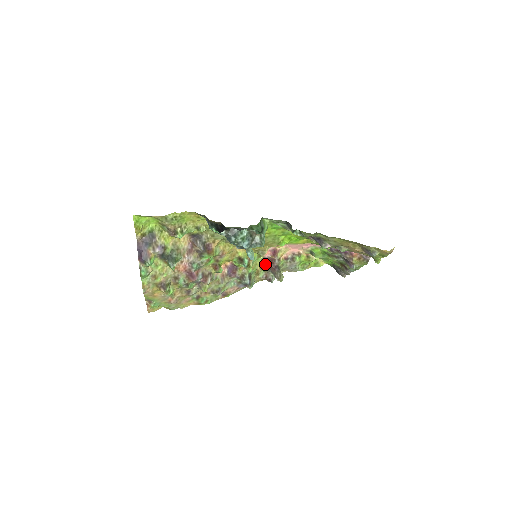
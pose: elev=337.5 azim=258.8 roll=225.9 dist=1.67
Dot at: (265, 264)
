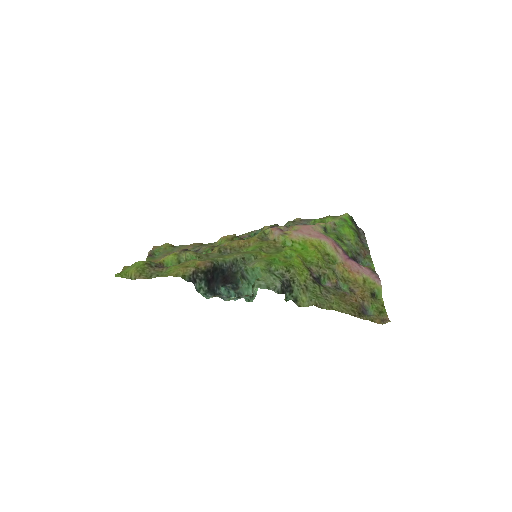
Dot at: (273, 226)
